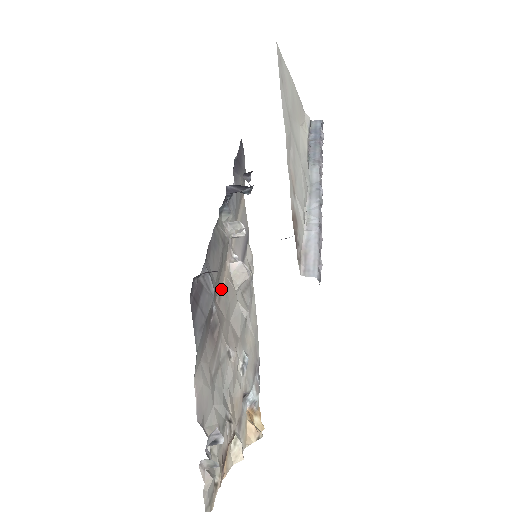
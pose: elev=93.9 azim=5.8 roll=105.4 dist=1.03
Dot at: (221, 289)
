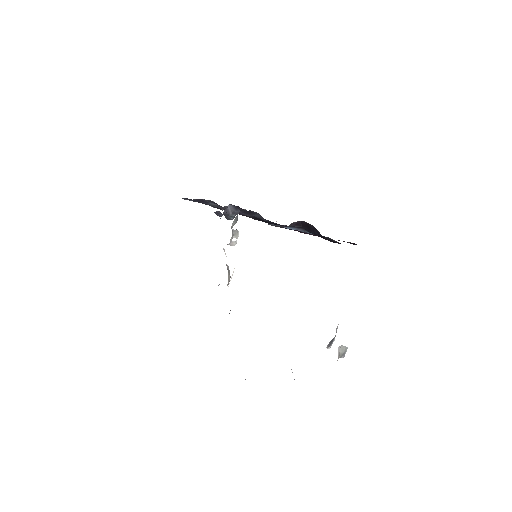
Dot at: occluded
